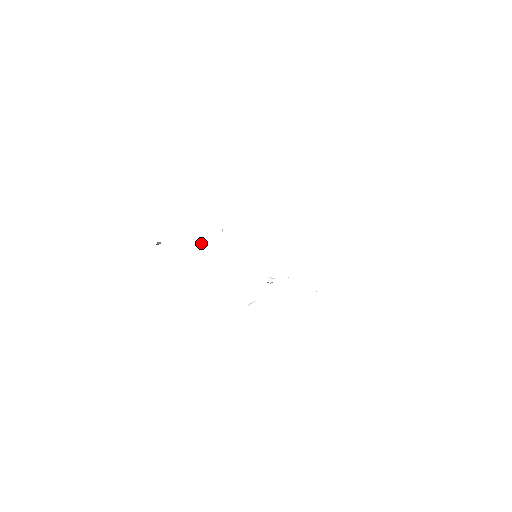
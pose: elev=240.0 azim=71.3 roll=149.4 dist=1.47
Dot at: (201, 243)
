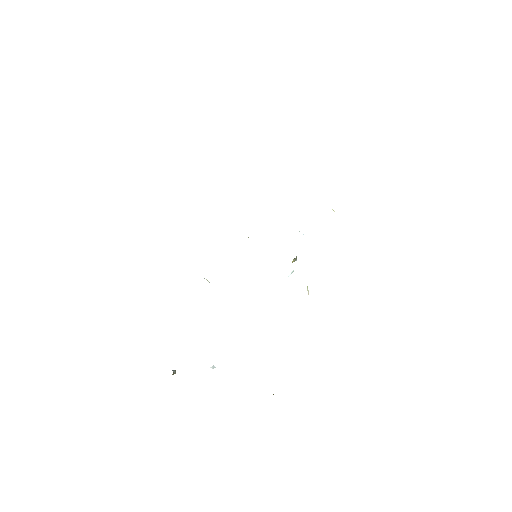
Dot at: (211, 367)
